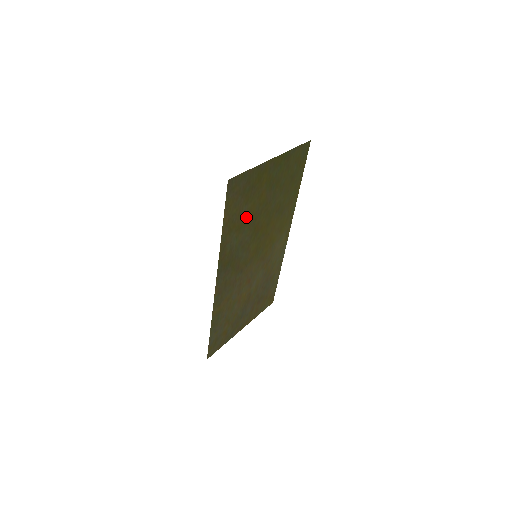
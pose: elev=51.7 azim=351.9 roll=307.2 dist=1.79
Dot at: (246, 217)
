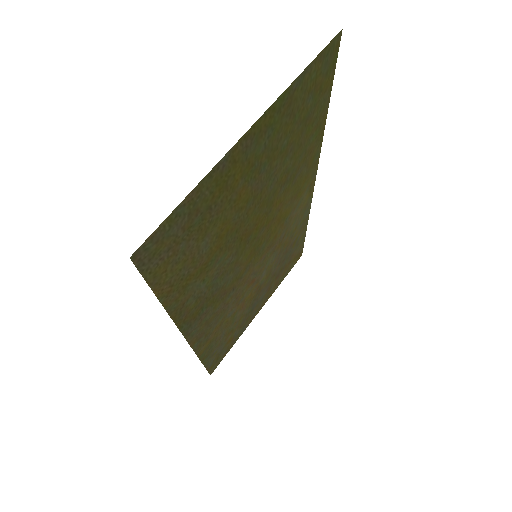
Dot at: (213, 247)
